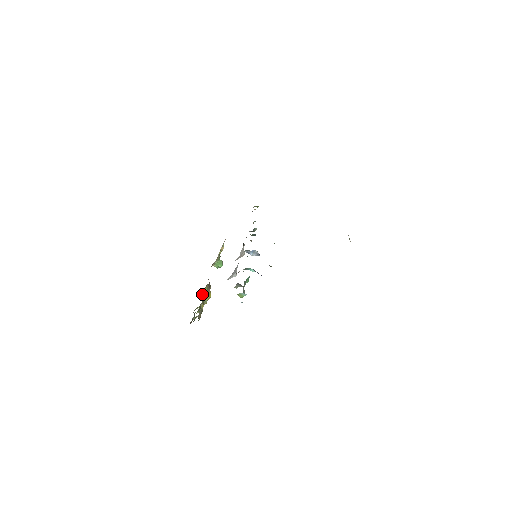
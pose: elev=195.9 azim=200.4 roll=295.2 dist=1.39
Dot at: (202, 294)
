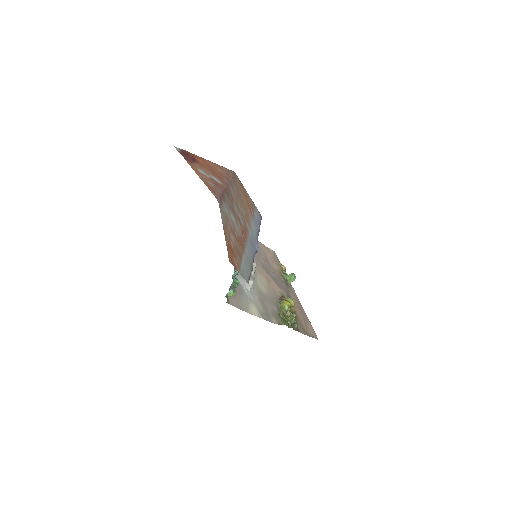
Dot at: (291, 307)
